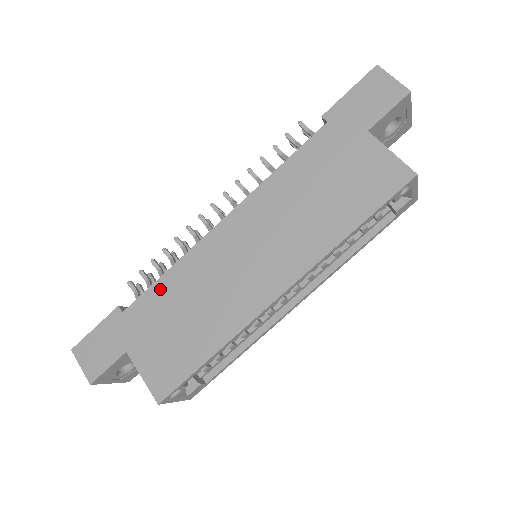
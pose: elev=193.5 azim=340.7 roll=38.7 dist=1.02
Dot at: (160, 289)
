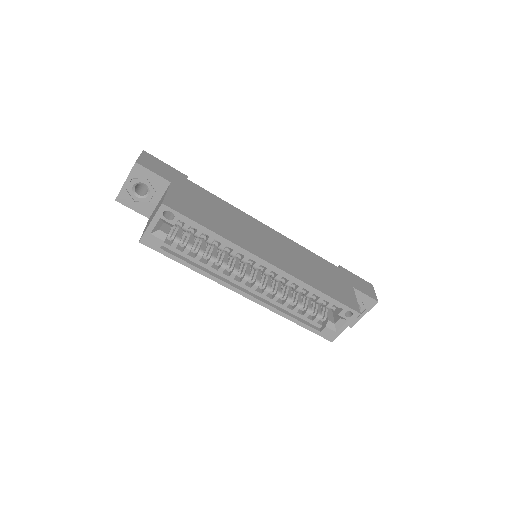
Dot at: (215, 198)
